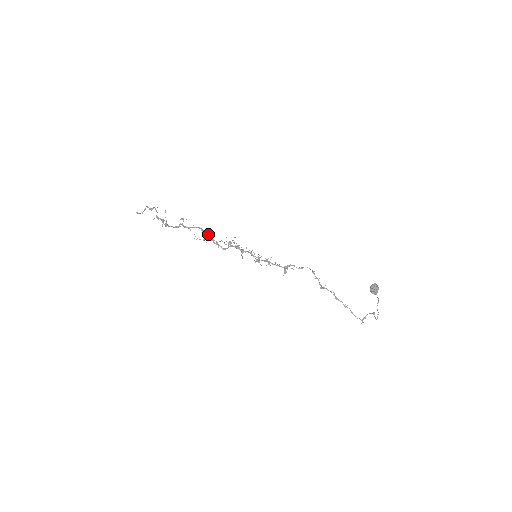
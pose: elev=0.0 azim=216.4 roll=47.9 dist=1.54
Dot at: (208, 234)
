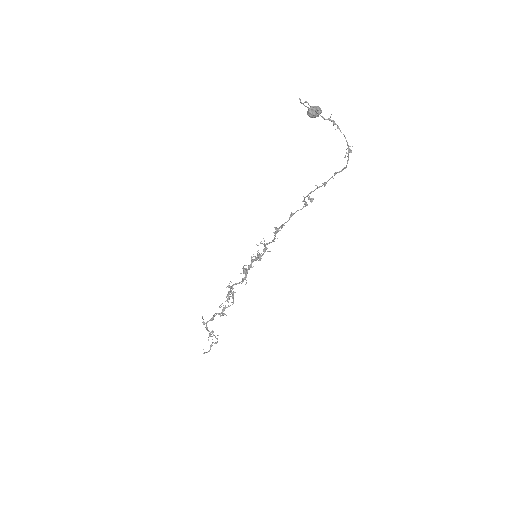
Dot at: (232, 296)
